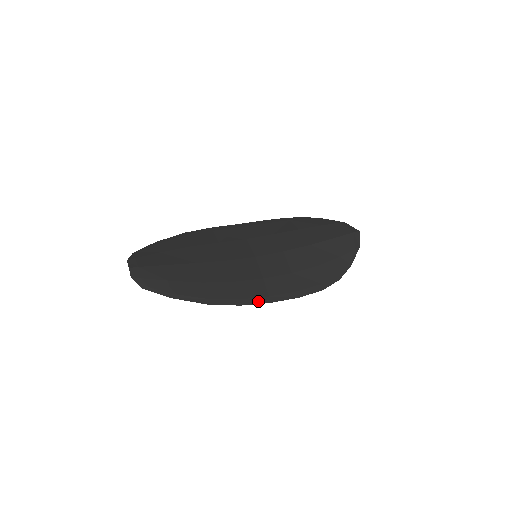
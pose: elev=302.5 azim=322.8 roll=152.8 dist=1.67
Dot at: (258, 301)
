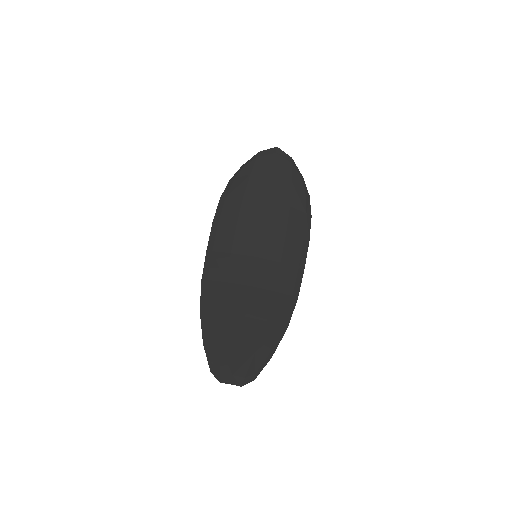
Dot at: (299, 280)
